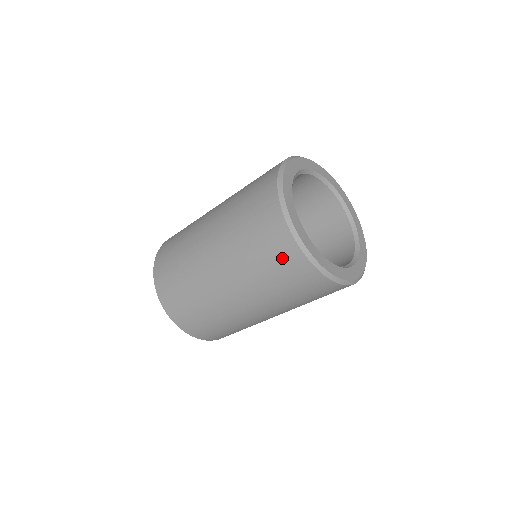
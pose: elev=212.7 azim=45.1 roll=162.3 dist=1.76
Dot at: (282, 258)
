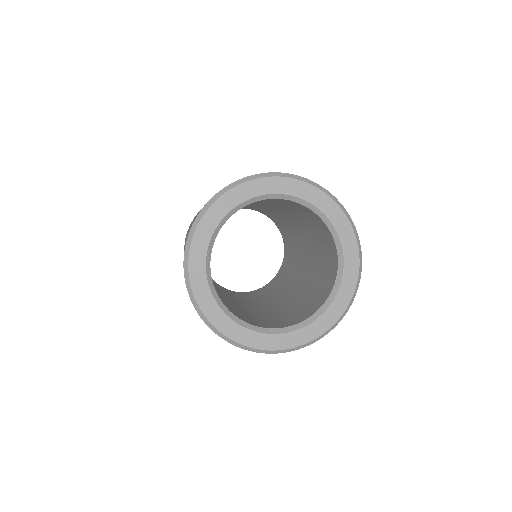
Dot at: occluded
